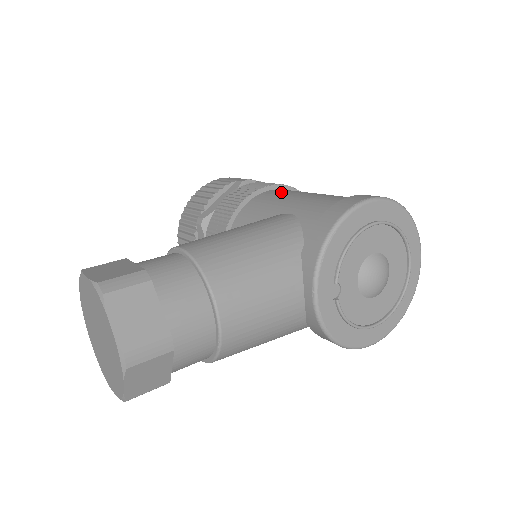
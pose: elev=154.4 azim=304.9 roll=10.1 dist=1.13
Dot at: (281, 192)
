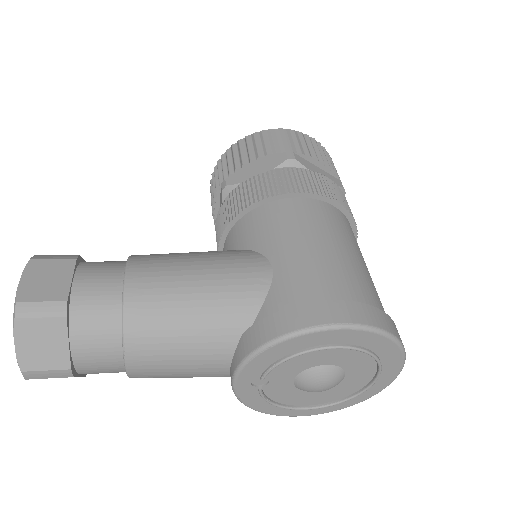
Dot at: (301, 214)
